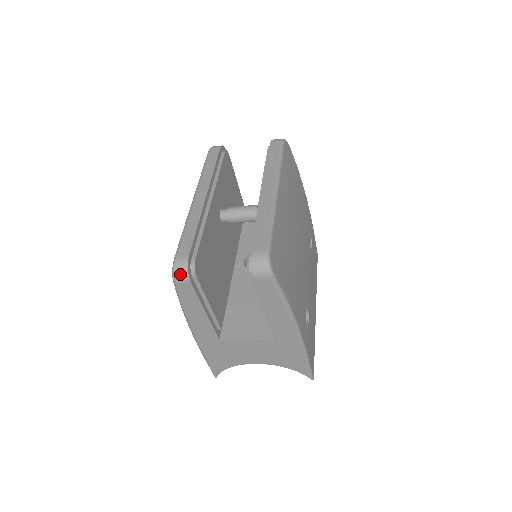
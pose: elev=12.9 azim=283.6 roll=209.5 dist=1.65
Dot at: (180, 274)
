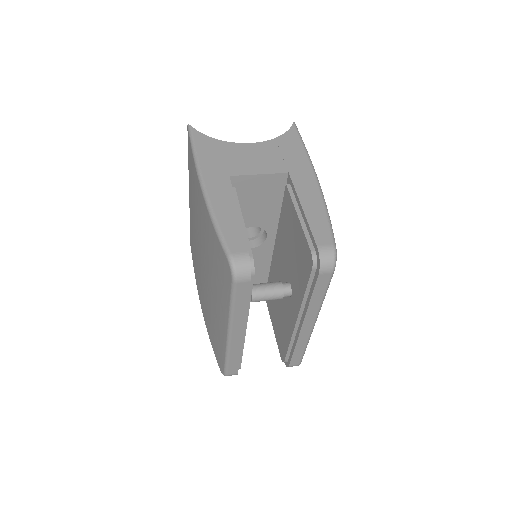
Dot at: occluded
